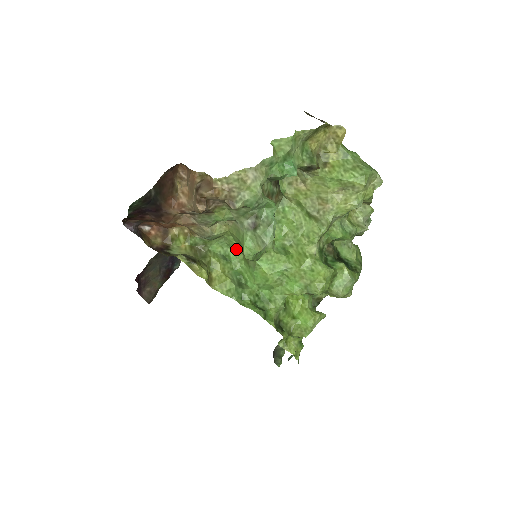
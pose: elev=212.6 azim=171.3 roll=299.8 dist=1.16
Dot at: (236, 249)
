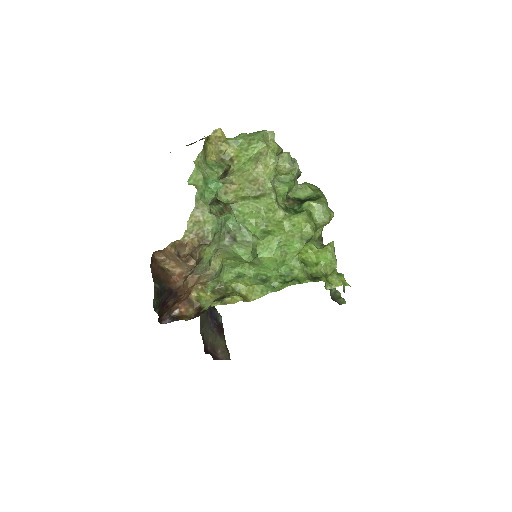
Dot at: (239, 264)
